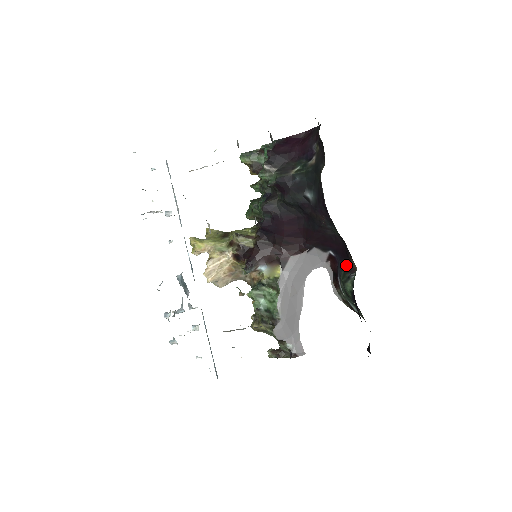
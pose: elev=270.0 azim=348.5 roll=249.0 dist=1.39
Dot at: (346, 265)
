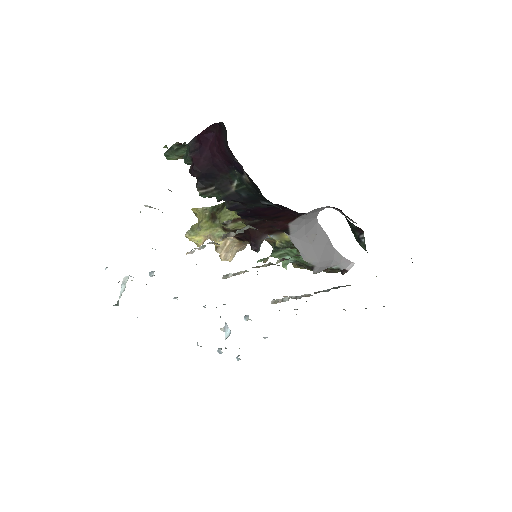
Dot at: (350, 223)
